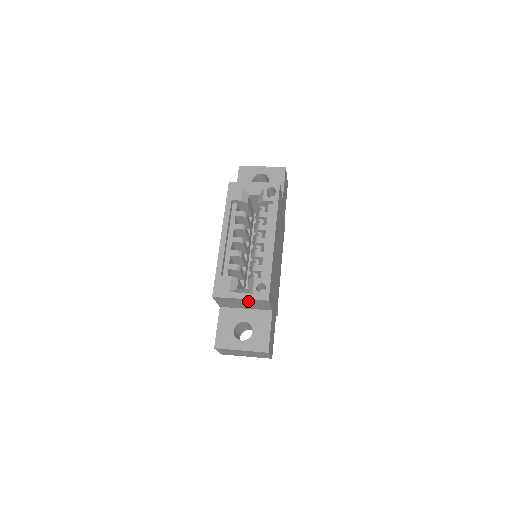
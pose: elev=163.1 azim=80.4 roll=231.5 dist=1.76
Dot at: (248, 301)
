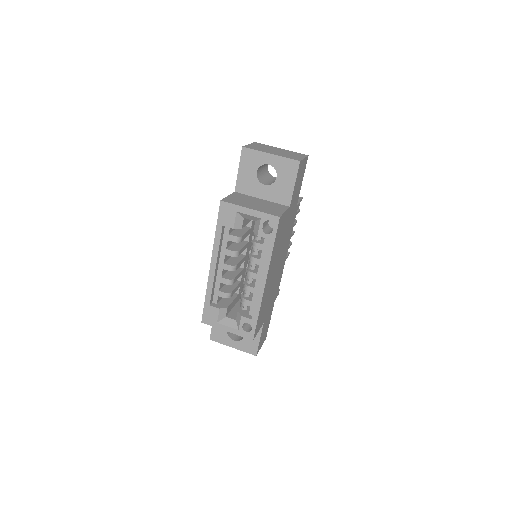
Dot at: occluded
